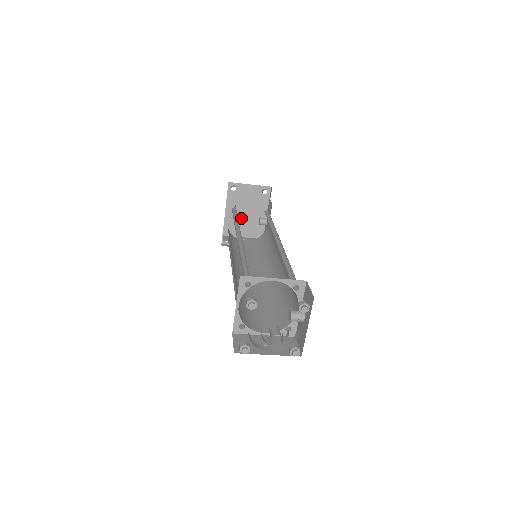
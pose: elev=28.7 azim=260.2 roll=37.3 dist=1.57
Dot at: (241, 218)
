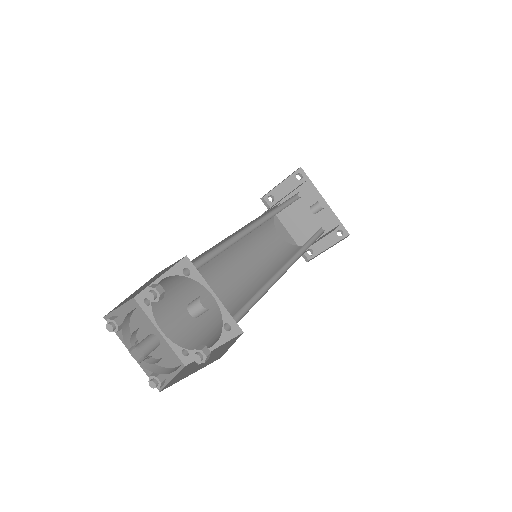
Dot at: (303, 221)
